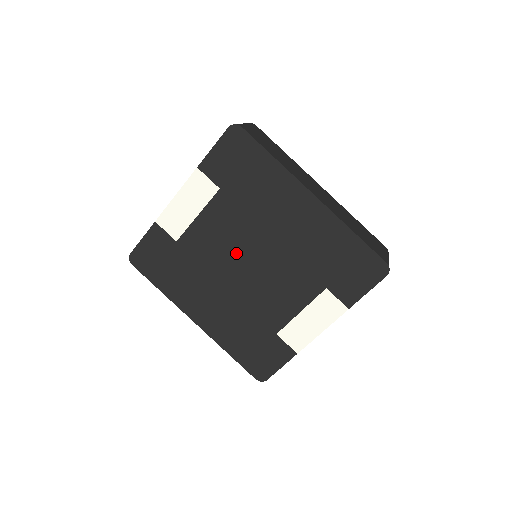
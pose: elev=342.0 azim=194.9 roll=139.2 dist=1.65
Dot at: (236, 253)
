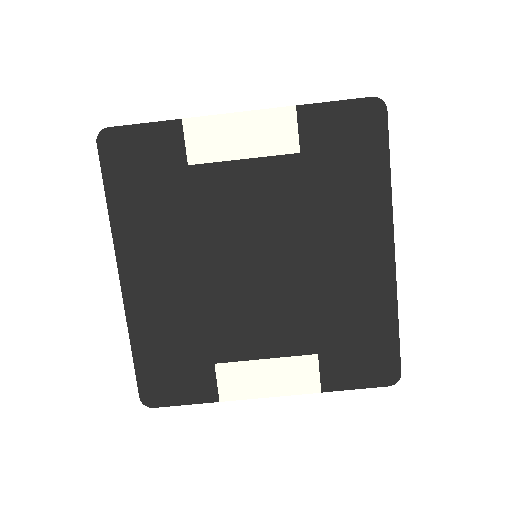
Dot at: (251, 239)
